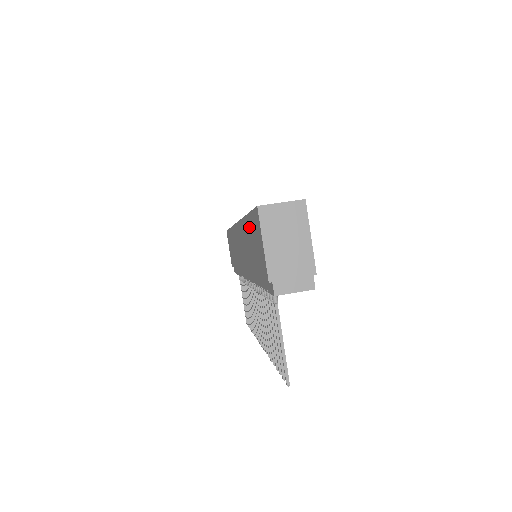
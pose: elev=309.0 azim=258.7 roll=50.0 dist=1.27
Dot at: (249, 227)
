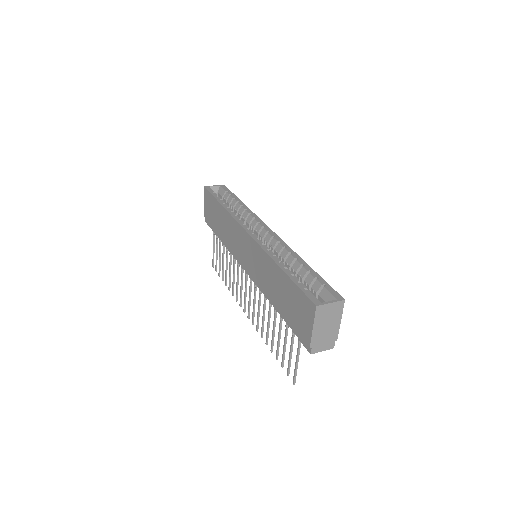
Dot at: (286, 283)
